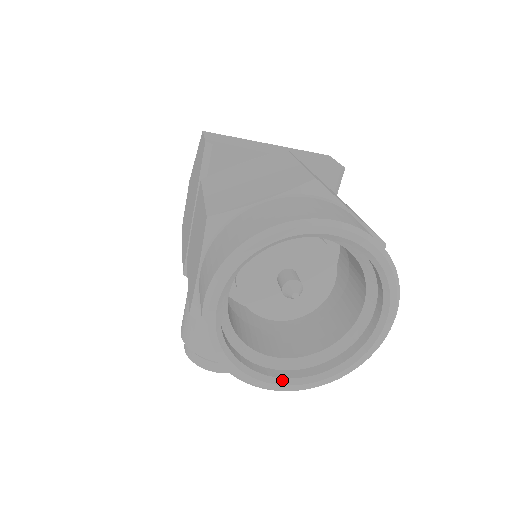
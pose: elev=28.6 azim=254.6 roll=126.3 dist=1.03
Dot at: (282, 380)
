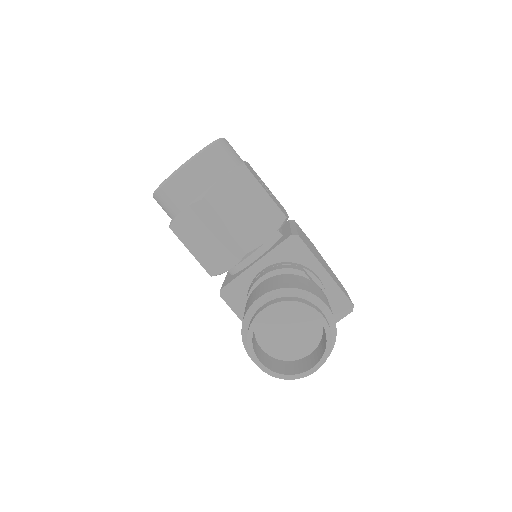
Dot at: occluded
